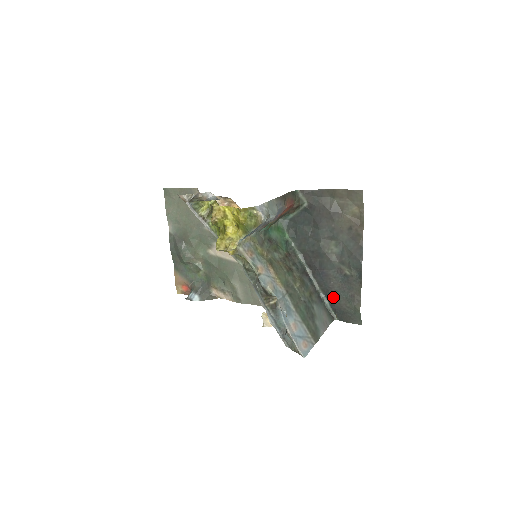
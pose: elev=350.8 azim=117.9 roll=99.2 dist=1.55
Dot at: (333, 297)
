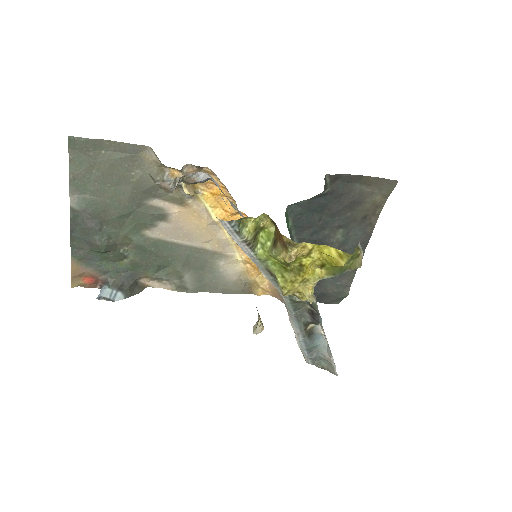
Dot at: (320, 283)
